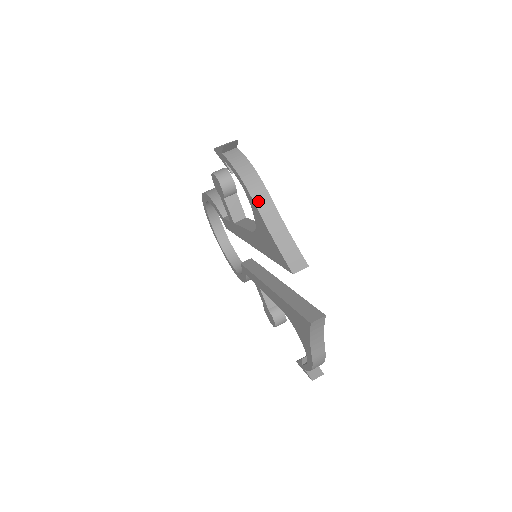
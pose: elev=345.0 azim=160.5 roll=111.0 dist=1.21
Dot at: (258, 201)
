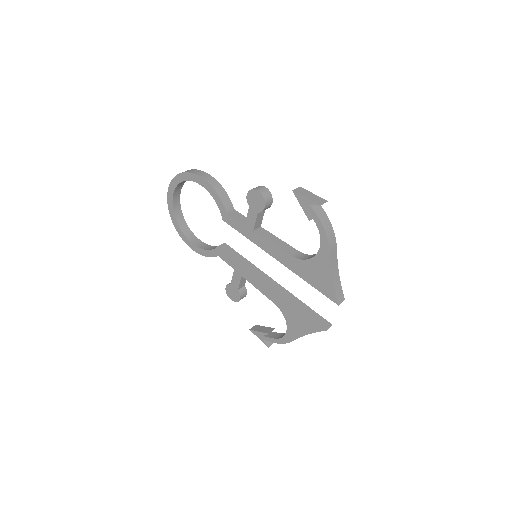
Dot at: (332, 253)
